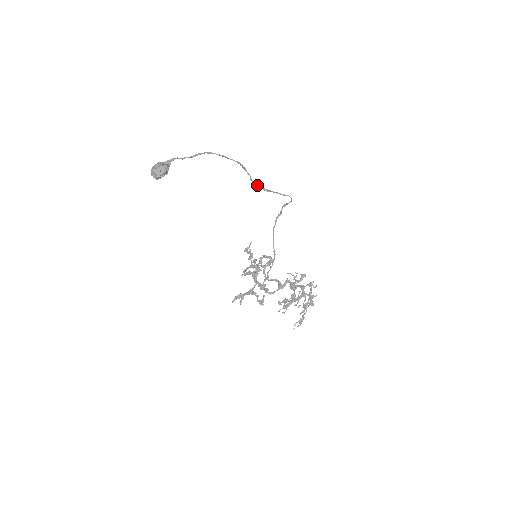
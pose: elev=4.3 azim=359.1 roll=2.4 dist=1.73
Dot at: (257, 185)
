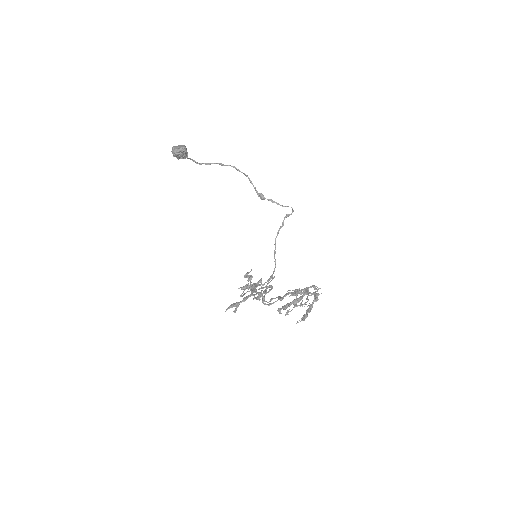
Dot at: (261, 196)
